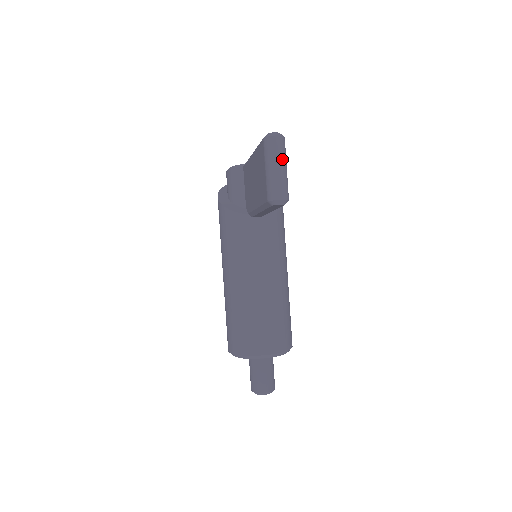
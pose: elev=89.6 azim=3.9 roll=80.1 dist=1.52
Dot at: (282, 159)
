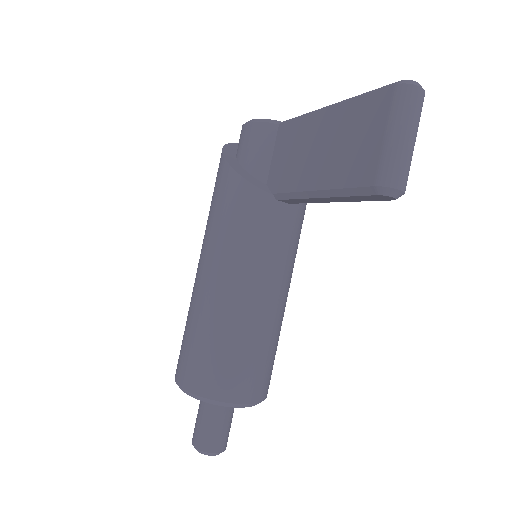
Dot at: (417, 127)
